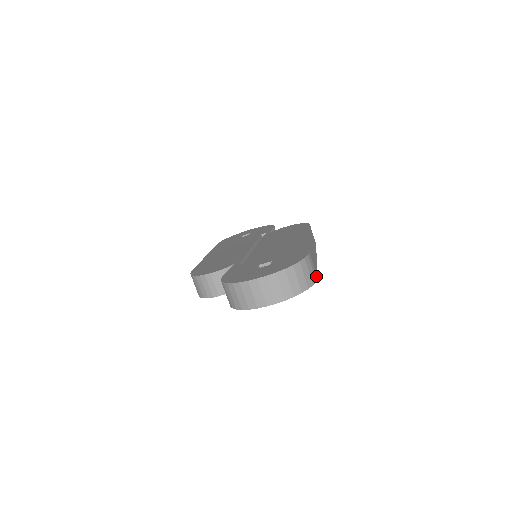
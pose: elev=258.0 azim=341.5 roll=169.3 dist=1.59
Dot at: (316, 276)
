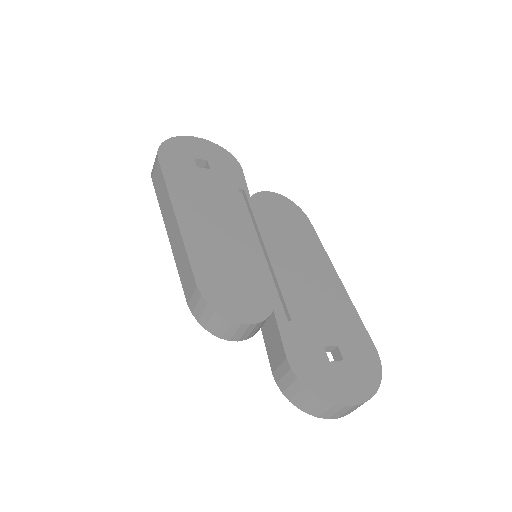
Dot at: occluded
